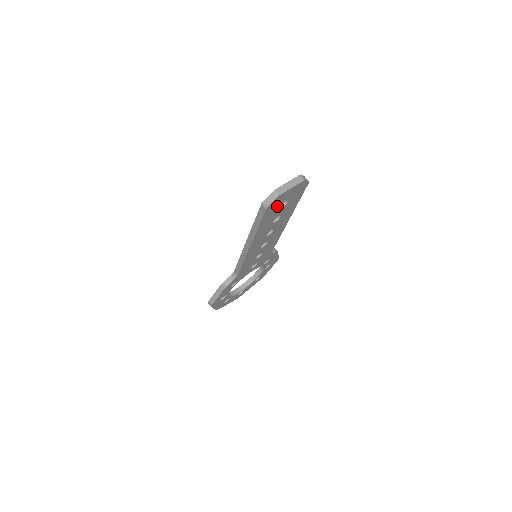
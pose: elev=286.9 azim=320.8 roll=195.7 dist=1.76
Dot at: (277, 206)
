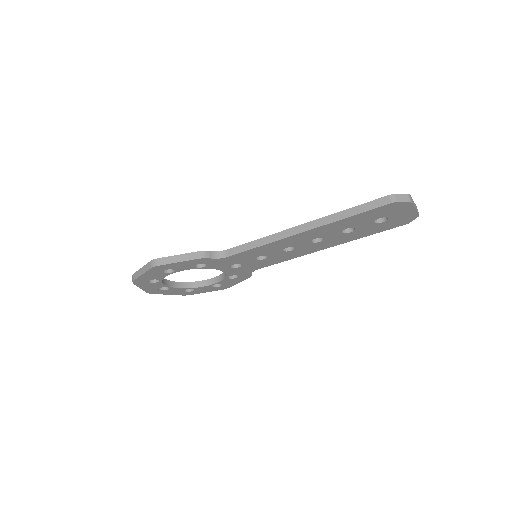
Dot at: (384, 214)
